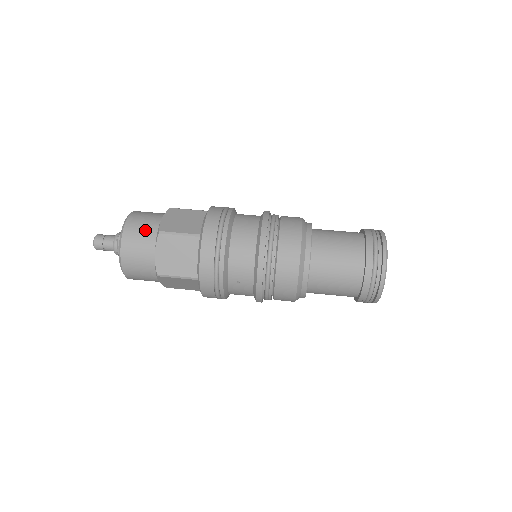
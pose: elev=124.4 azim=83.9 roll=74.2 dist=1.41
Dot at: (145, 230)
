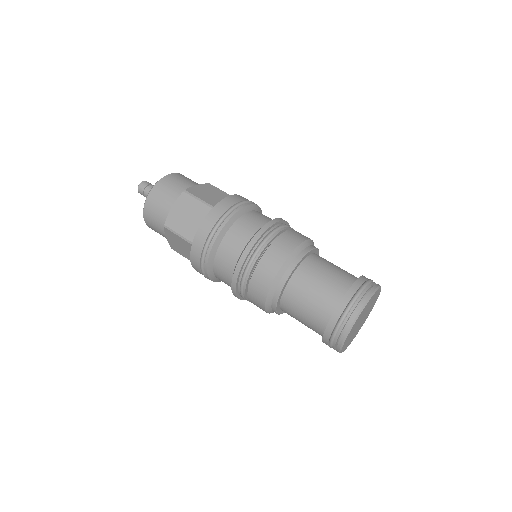
Dot at: (158, 214)
